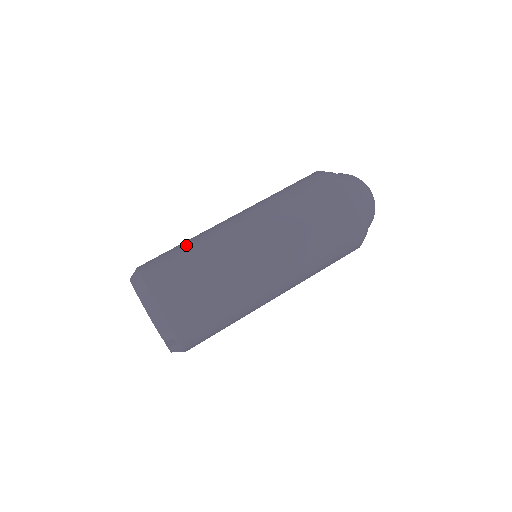
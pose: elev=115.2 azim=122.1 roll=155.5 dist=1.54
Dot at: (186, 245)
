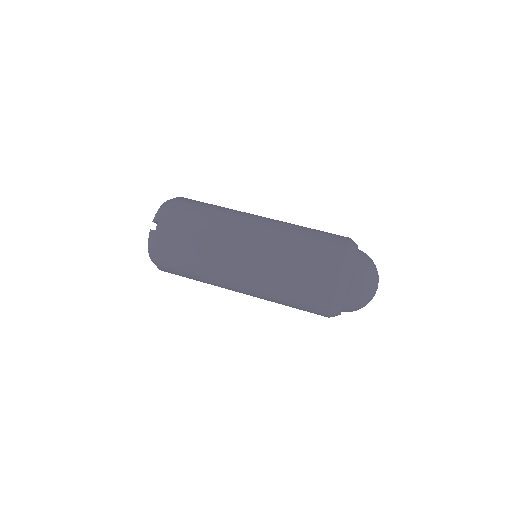
Dot at: occluded
